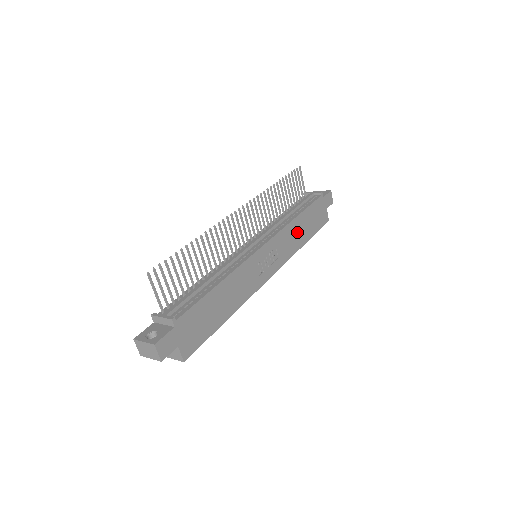
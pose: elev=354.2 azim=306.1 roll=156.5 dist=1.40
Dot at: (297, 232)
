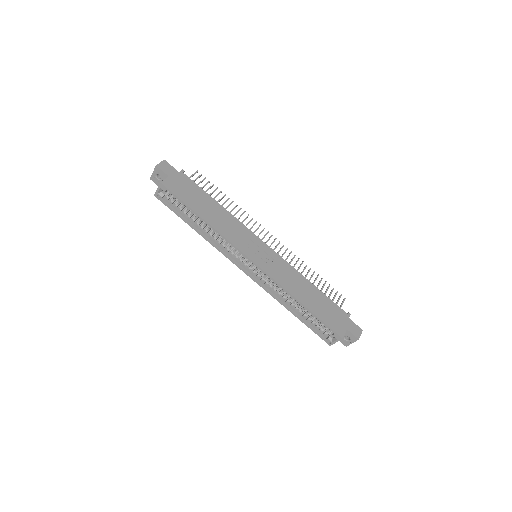
Dot at: (301, 287)
